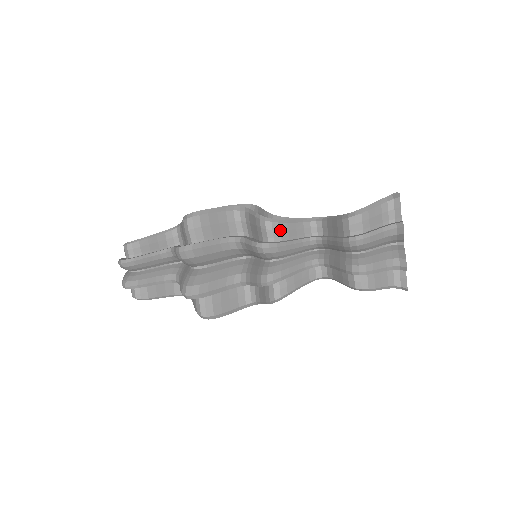
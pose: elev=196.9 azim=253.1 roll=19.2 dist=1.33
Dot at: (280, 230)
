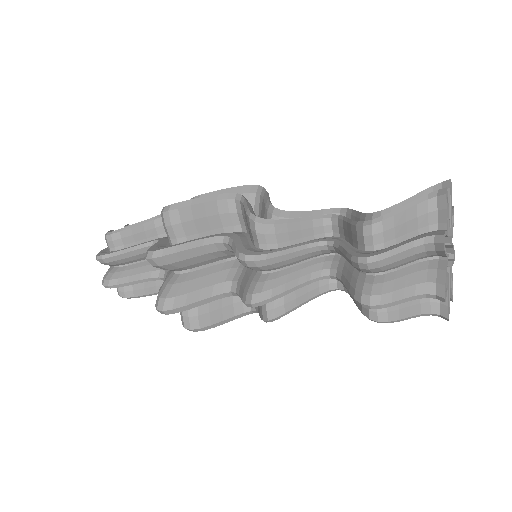
Dot at: (275, 234)
